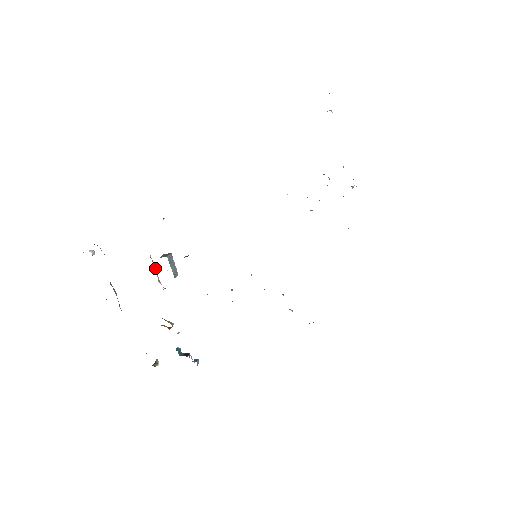
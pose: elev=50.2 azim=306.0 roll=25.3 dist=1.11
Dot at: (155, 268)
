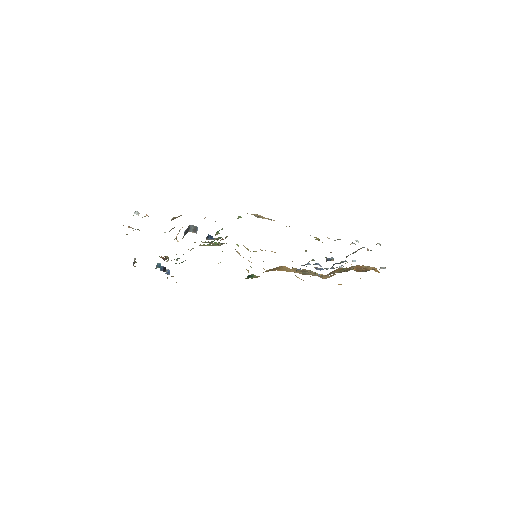
Dot at: (179, 230)
